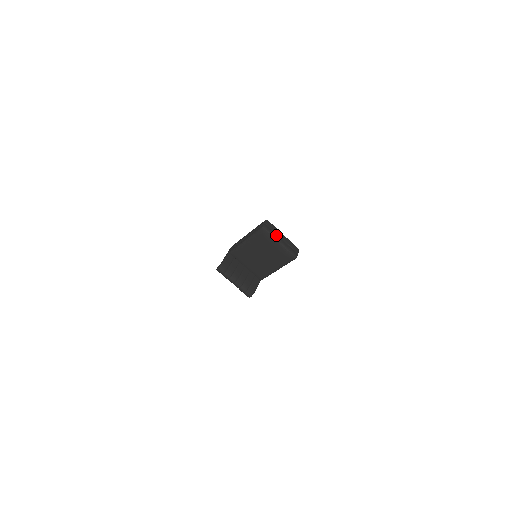
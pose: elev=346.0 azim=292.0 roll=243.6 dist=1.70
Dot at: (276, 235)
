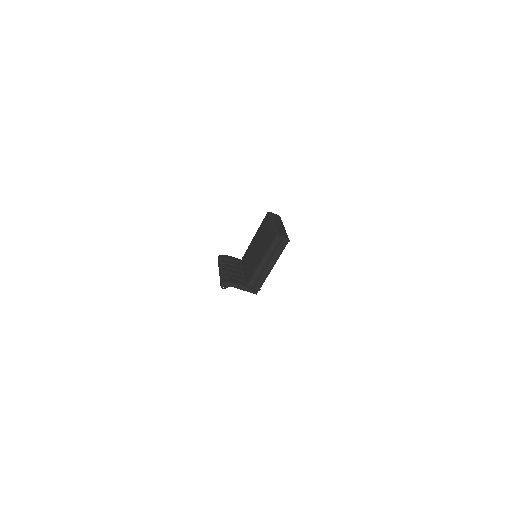
Dot at: (275, 220)
